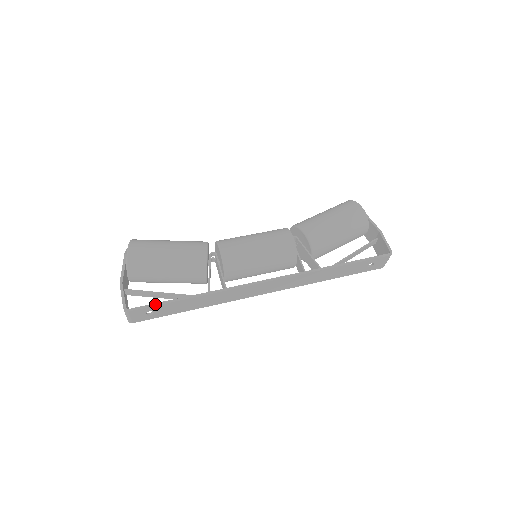
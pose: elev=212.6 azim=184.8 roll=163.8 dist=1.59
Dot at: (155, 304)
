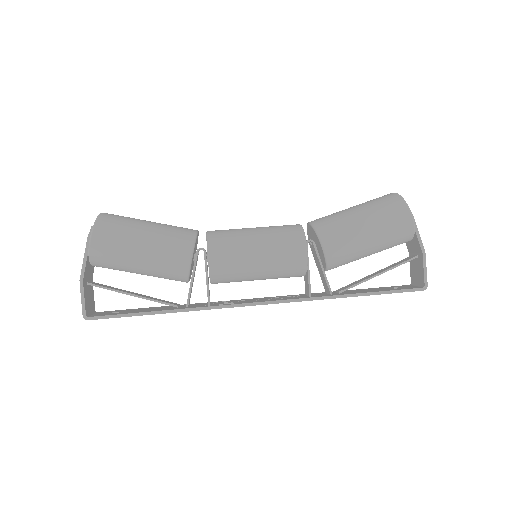
Dot at: (120, 315)
